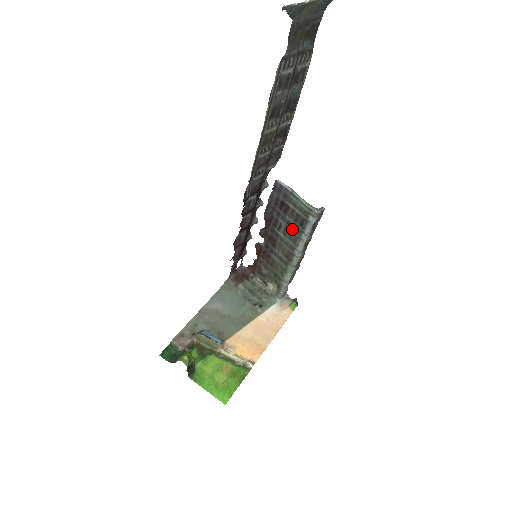
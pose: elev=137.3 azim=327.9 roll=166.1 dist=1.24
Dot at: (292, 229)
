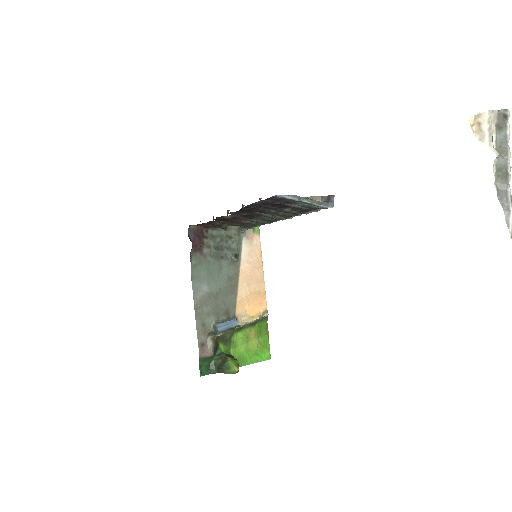
Dot at: (285, 213)
